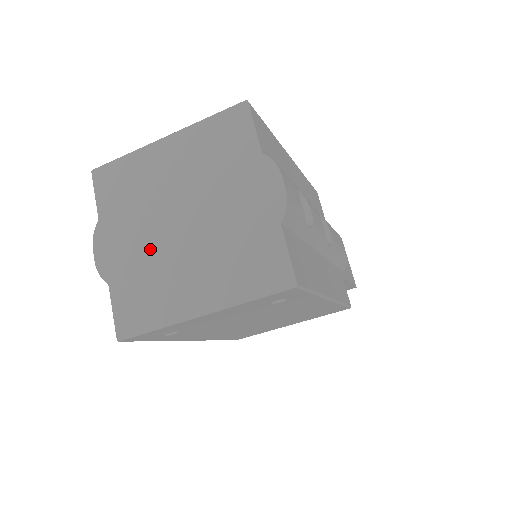
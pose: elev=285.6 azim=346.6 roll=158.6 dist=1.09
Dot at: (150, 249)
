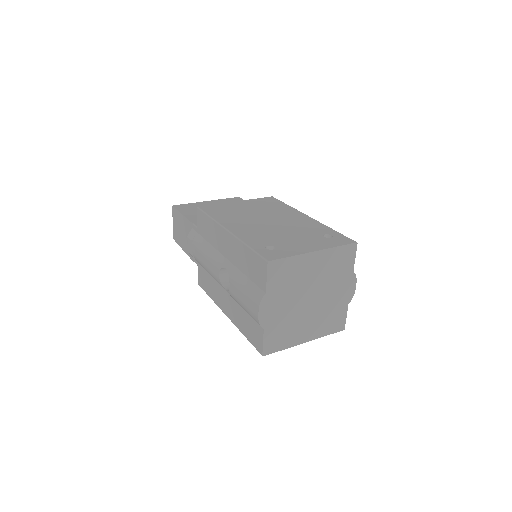
Dot at: (291, 312)
